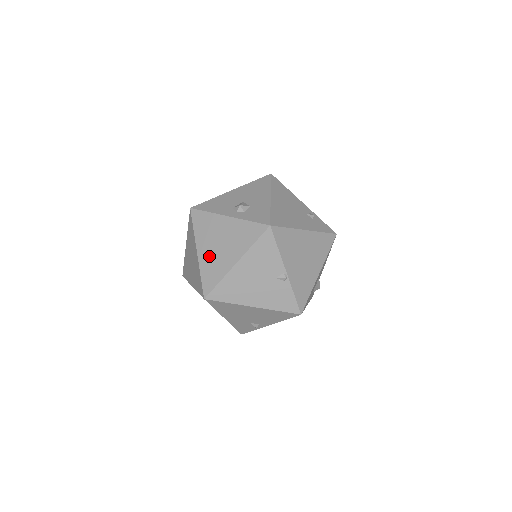
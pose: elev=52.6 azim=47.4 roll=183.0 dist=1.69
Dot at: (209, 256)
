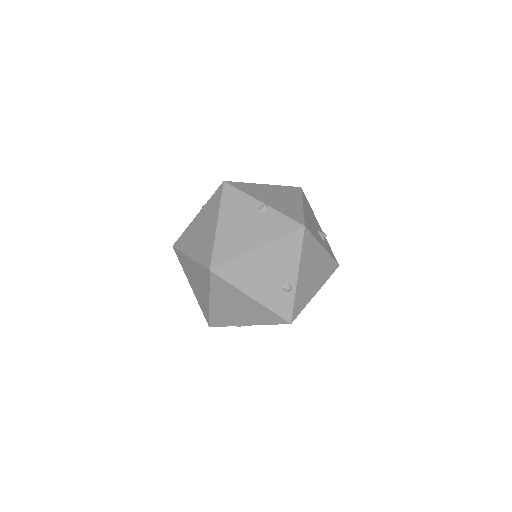
Dot at: (198, 247)
